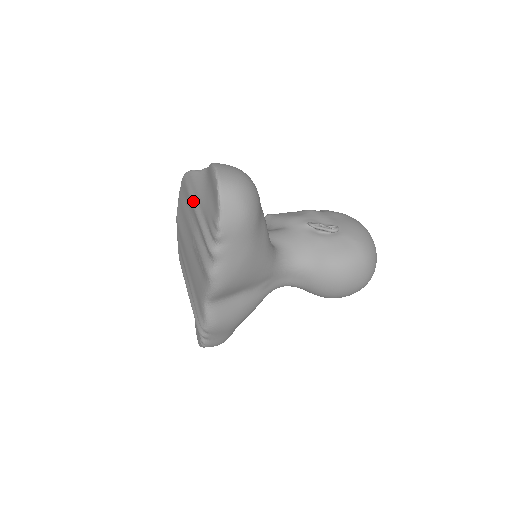
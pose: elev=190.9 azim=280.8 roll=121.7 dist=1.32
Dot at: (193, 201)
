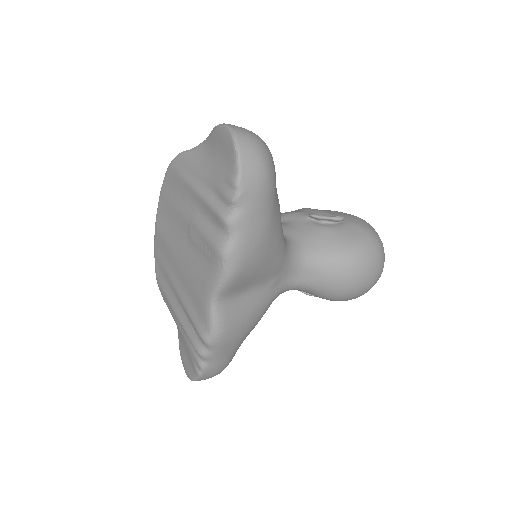
Dot at: (189, 180)
